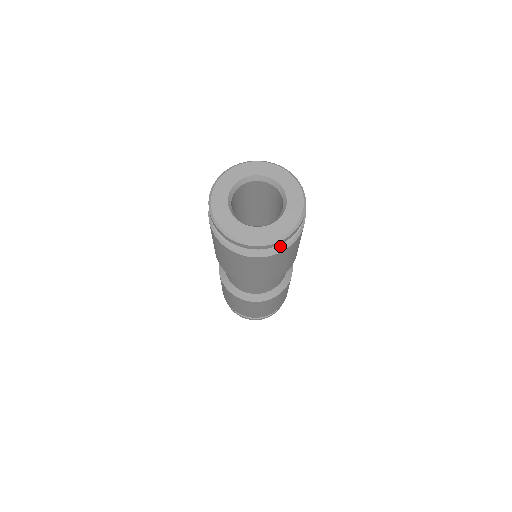
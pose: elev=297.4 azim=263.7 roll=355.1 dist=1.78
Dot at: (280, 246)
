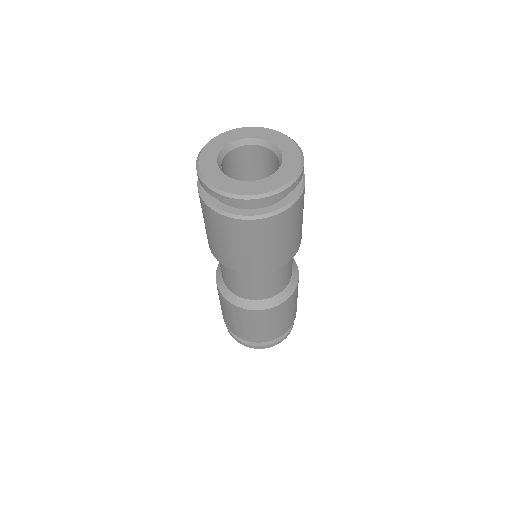
Dot at: (277, 207)
